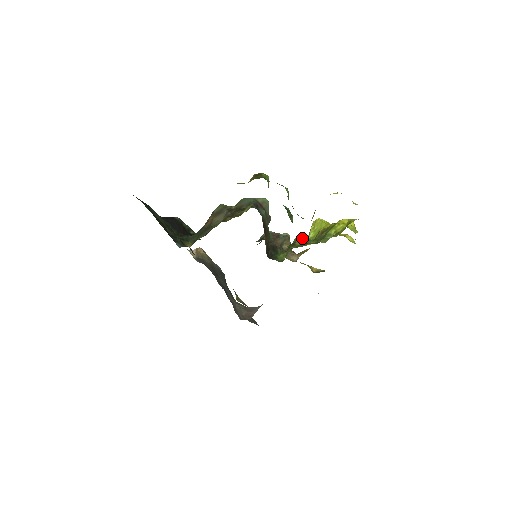
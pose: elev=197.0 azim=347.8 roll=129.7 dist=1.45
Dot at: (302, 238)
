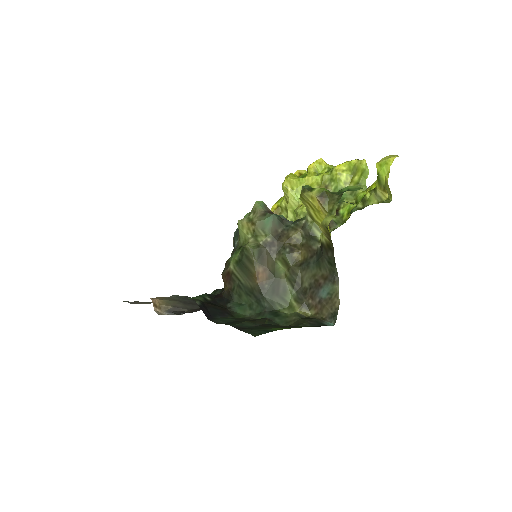
Dot at: occluded
